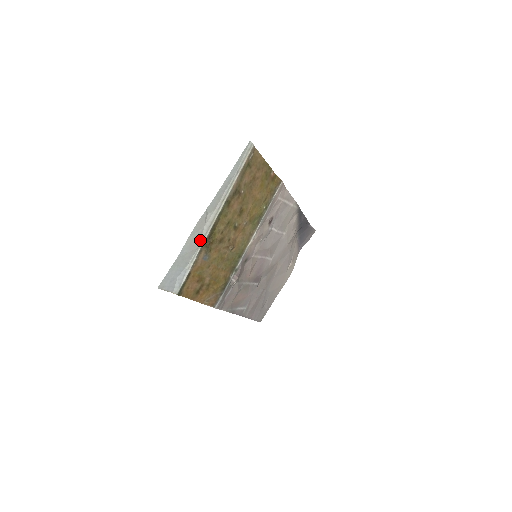
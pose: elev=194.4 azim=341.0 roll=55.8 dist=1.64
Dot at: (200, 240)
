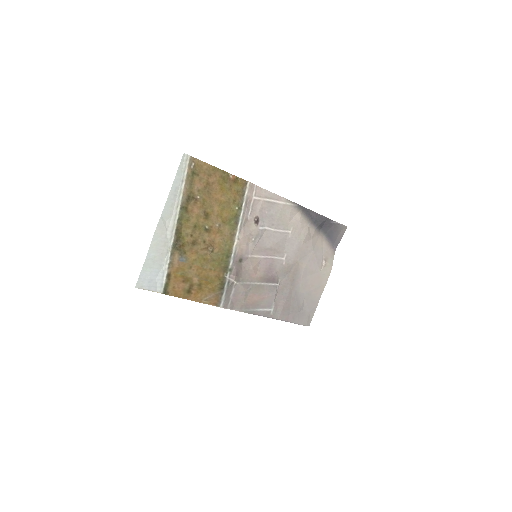
Dot at: (168, 244)
